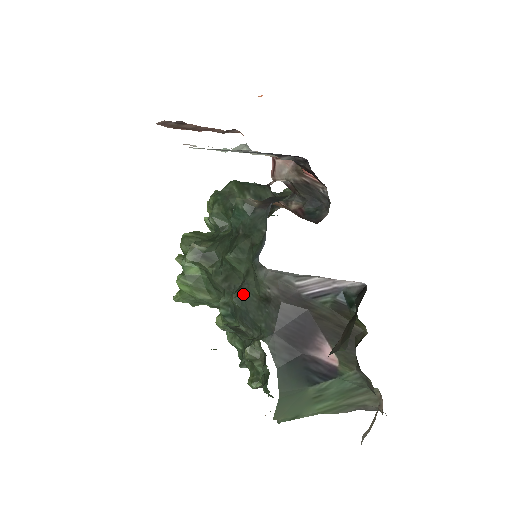
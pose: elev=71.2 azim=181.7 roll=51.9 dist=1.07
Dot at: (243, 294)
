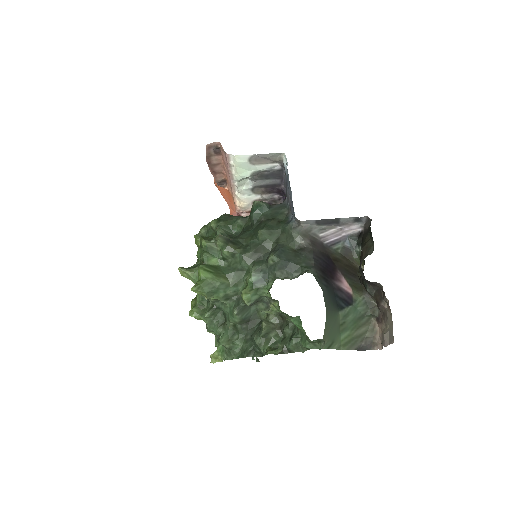
Dot at: (280, 250)
